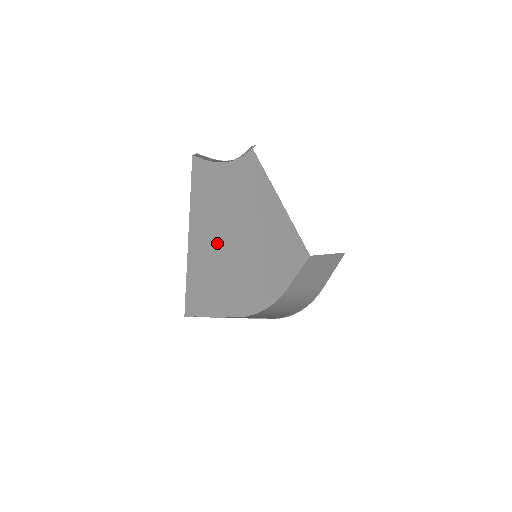
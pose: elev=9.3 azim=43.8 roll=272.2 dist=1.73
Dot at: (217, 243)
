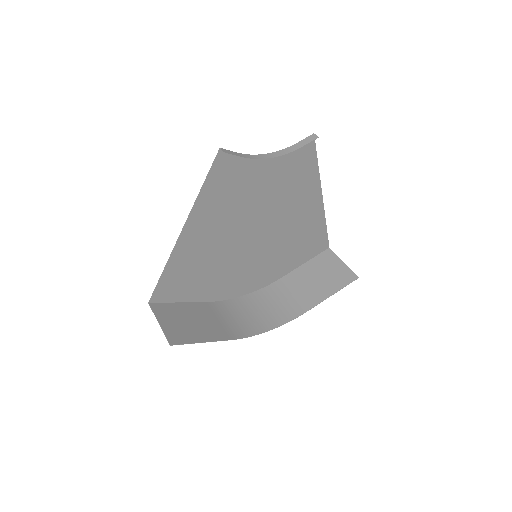
Dot at: (214, 240)
